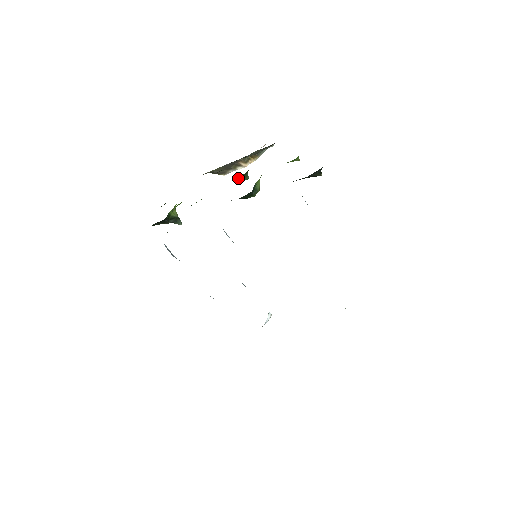
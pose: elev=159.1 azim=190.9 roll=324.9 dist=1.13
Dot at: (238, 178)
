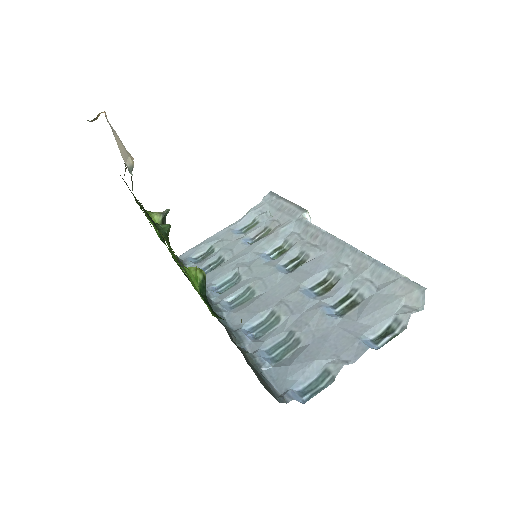
Dot at: occluded
